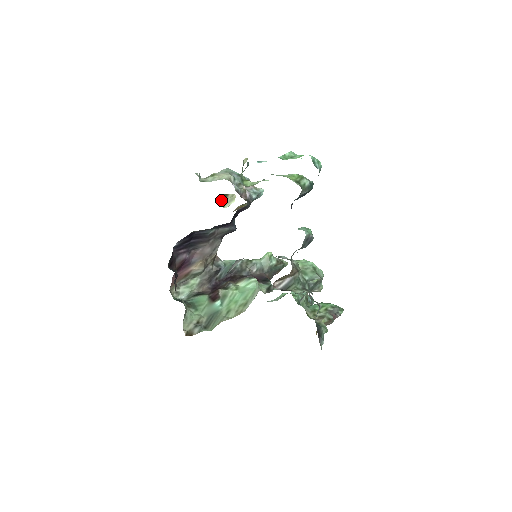
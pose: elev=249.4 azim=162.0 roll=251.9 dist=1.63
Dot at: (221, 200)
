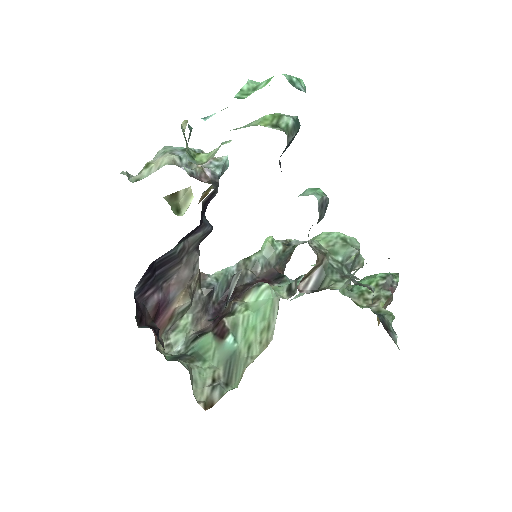
Dot at: (170, 205)
